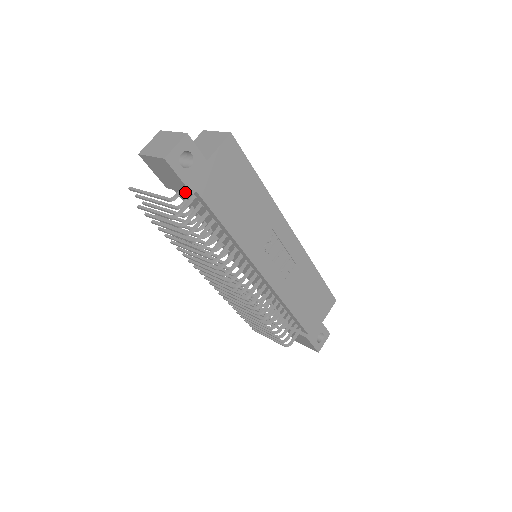
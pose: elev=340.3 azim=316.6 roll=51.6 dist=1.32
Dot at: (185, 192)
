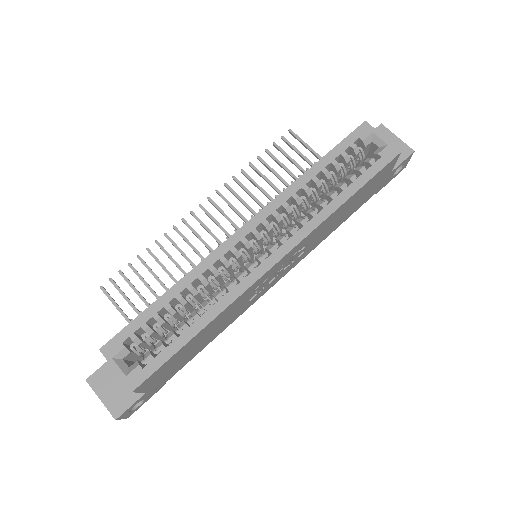
Dot at: occluded
